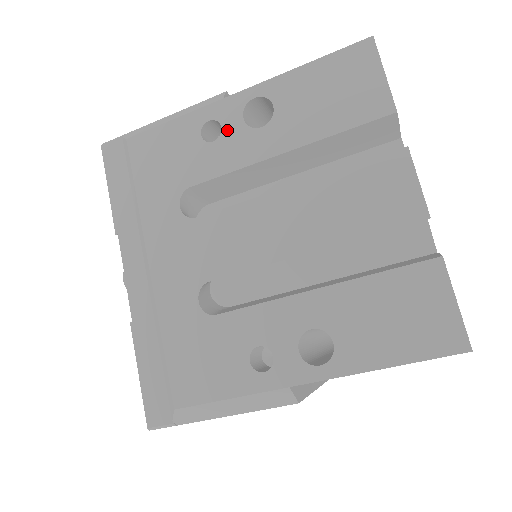
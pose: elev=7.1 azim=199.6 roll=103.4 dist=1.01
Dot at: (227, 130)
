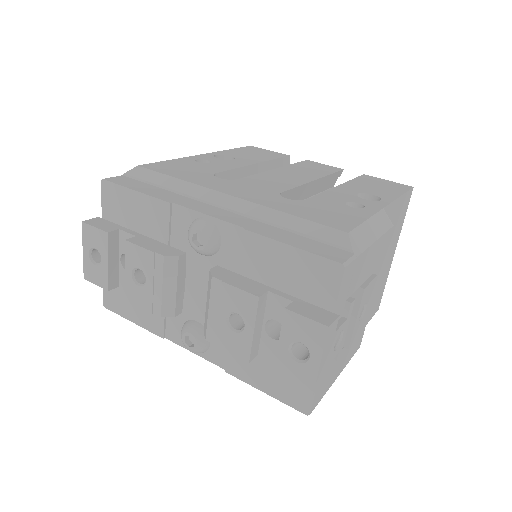
Dot at: (213, 161)
